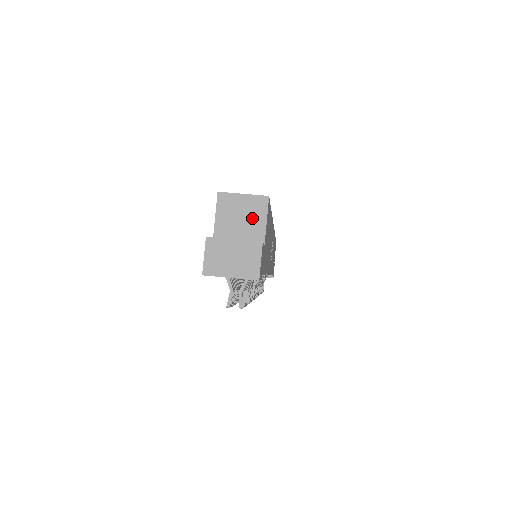
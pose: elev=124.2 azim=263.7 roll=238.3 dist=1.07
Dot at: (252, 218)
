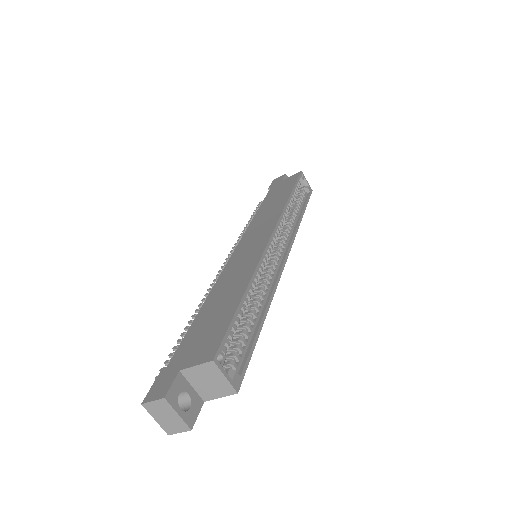
Dot at: (214, 389)
